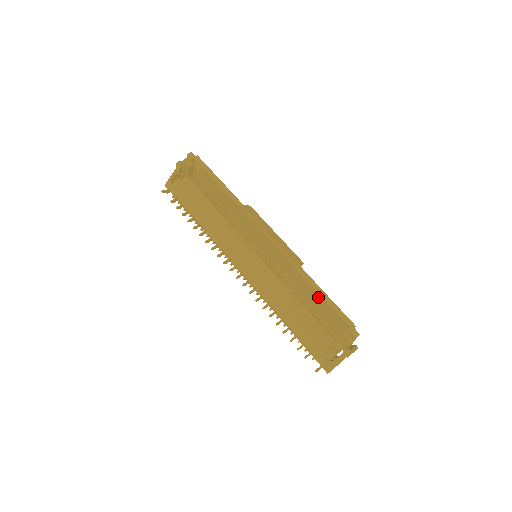
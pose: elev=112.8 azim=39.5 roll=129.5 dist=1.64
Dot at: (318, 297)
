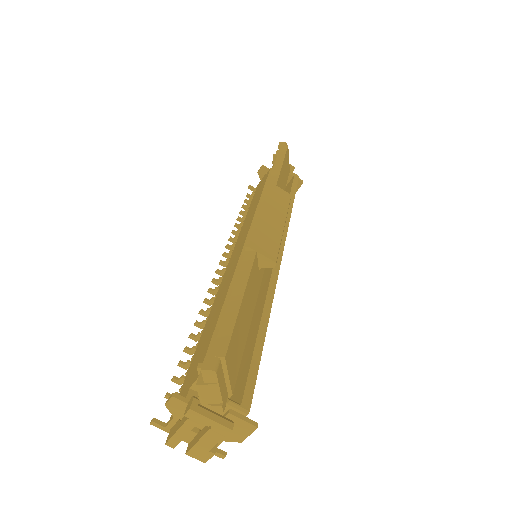
Dot at: occluded
